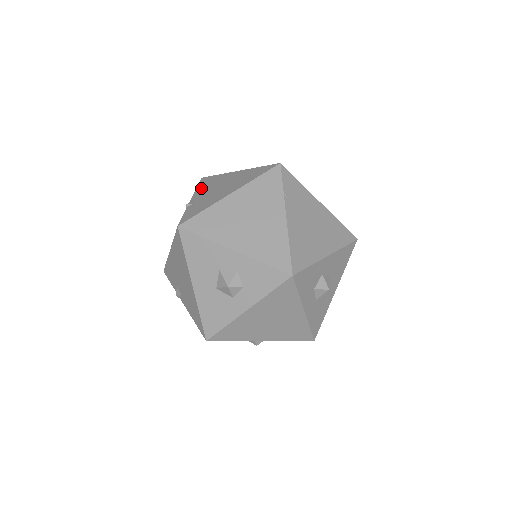
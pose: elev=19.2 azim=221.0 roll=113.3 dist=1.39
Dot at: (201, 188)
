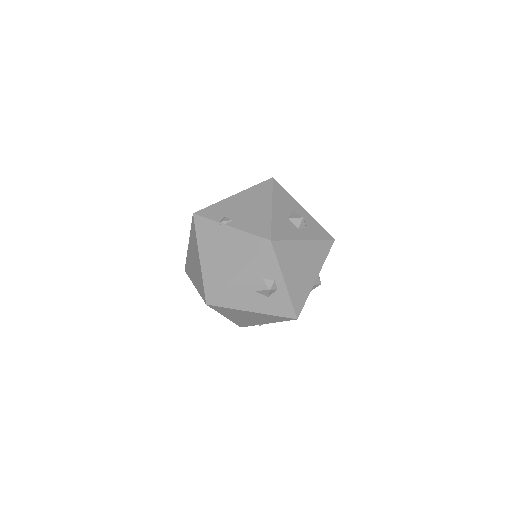
Dot at: occluded
